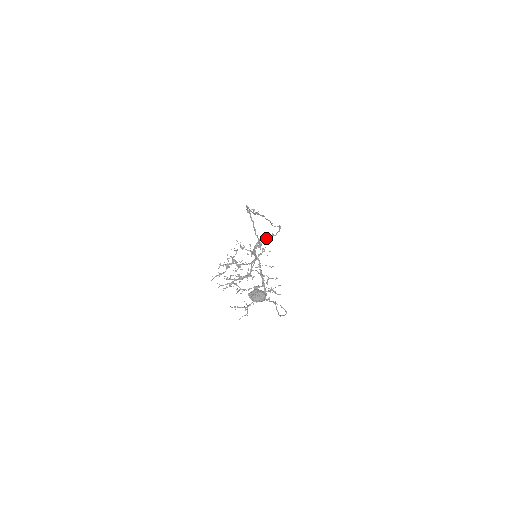
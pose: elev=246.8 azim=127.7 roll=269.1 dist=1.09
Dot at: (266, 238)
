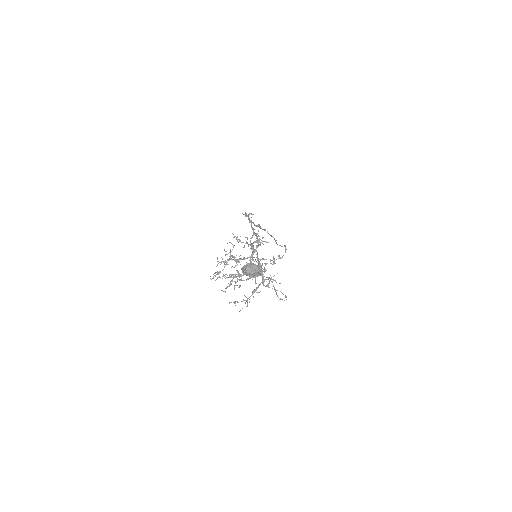
Dot at: (273, 262)
